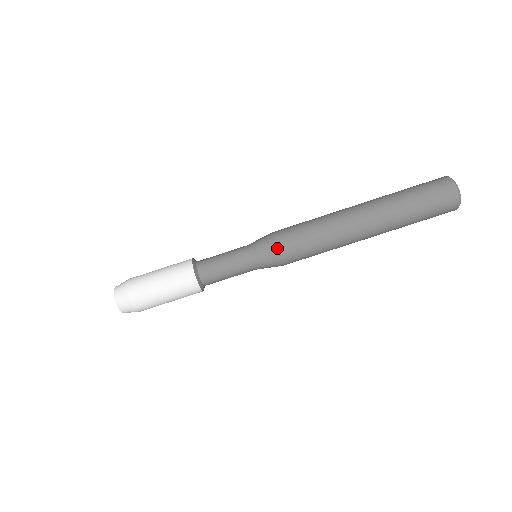
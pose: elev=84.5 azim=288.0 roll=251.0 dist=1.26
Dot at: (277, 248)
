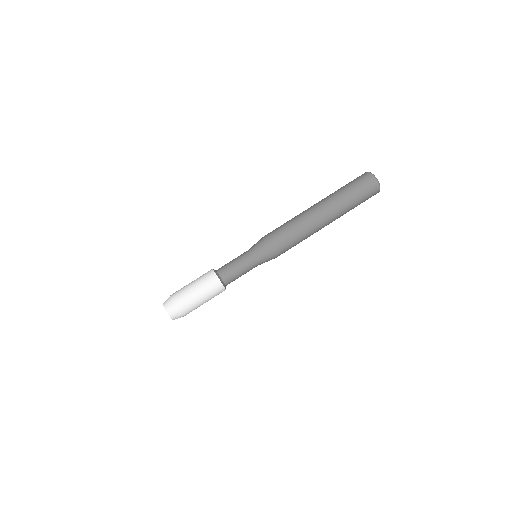
Dot at: (271, 248)
